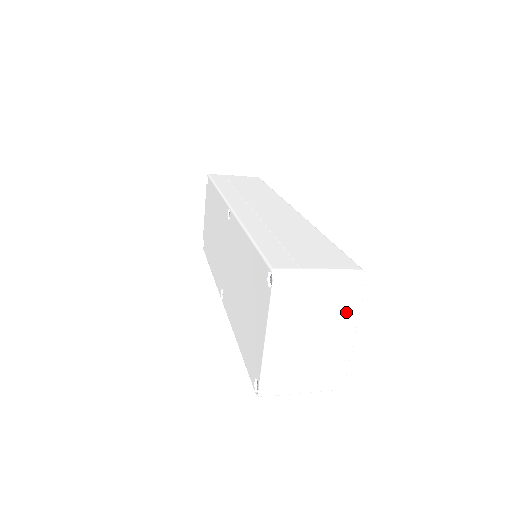
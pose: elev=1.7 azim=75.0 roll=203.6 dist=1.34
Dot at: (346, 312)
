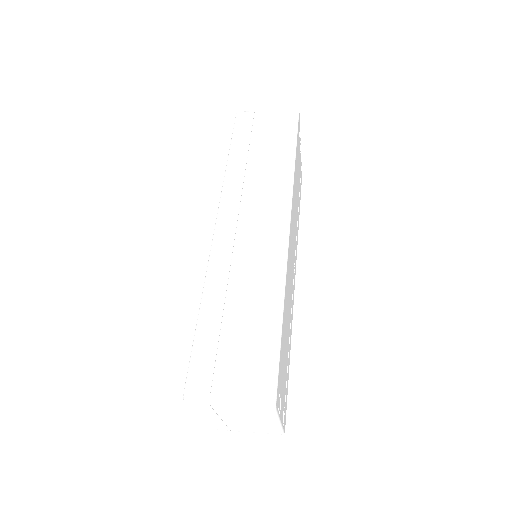
Dot at: (264, 417)
